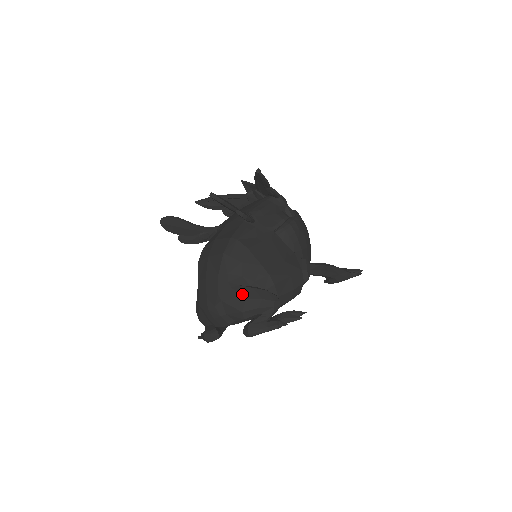
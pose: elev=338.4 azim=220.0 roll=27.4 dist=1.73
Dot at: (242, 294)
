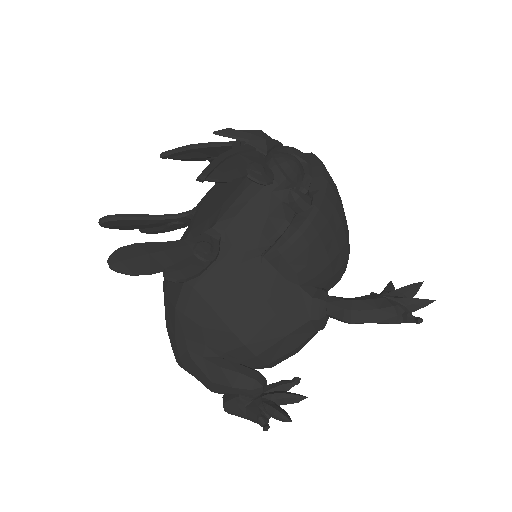
Dot at: (206, 373)
